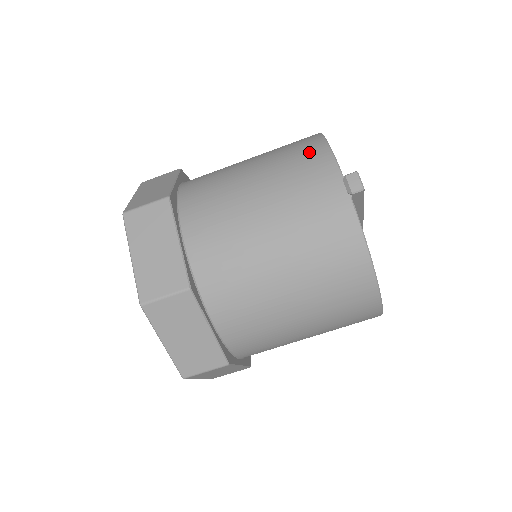
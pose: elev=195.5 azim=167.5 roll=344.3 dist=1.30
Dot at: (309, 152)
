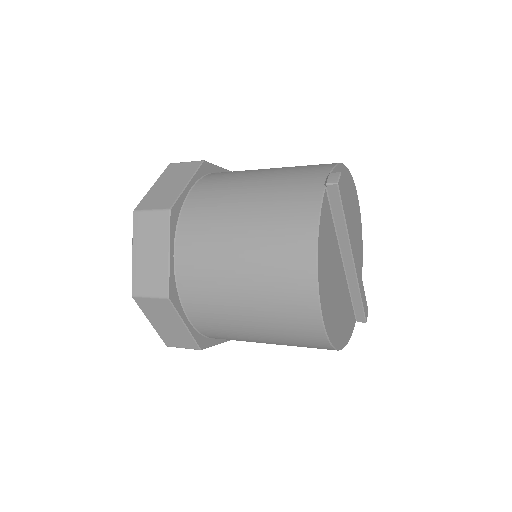
Dot at: (321, 164)
